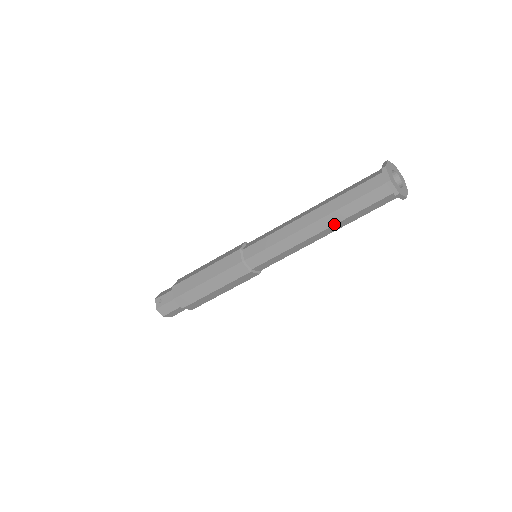
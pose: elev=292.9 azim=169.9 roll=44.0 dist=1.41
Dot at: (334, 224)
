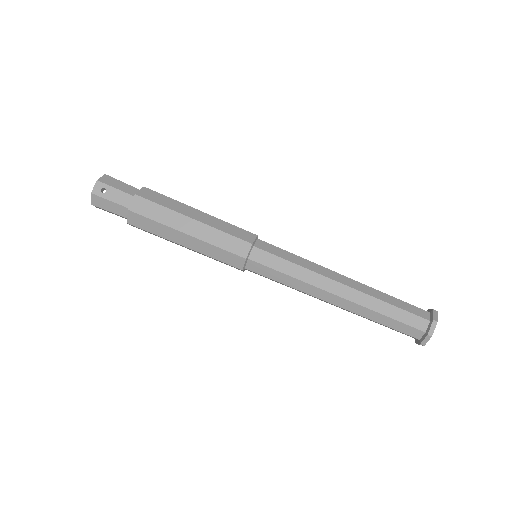
Dot at: (356, 313)
